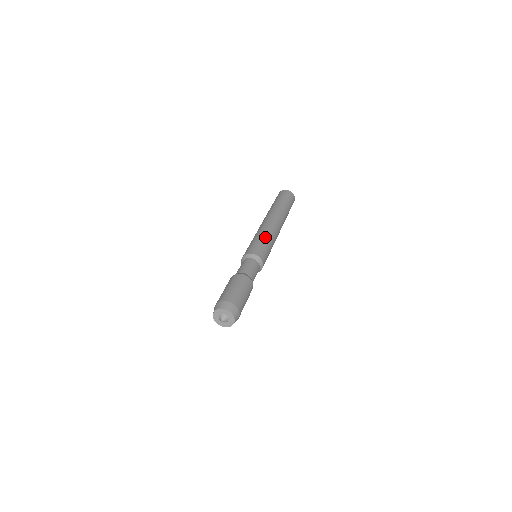
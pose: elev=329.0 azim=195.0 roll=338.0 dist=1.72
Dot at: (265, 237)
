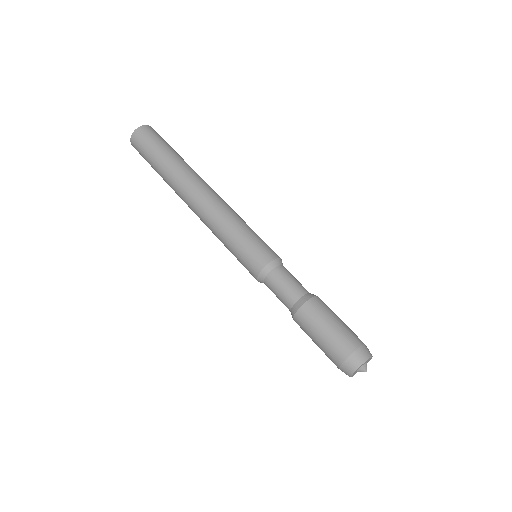
Dot at: (242, 224)
